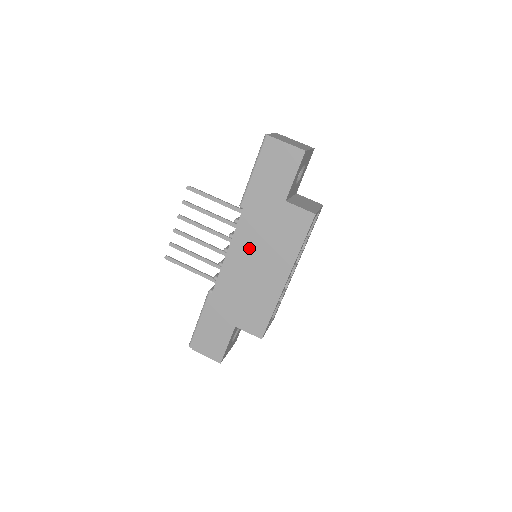
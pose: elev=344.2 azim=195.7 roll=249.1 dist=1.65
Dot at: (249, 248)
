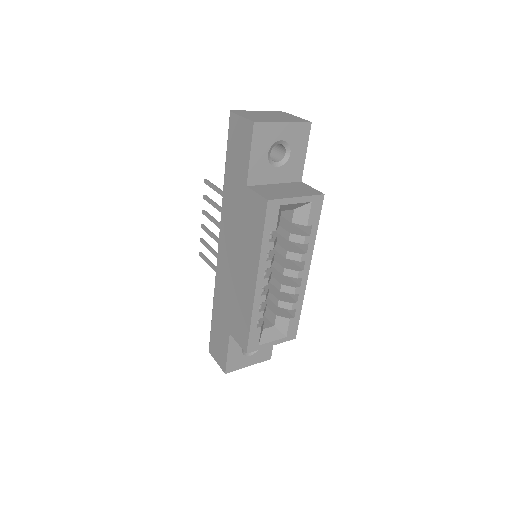
Dot at: (230, 243)
